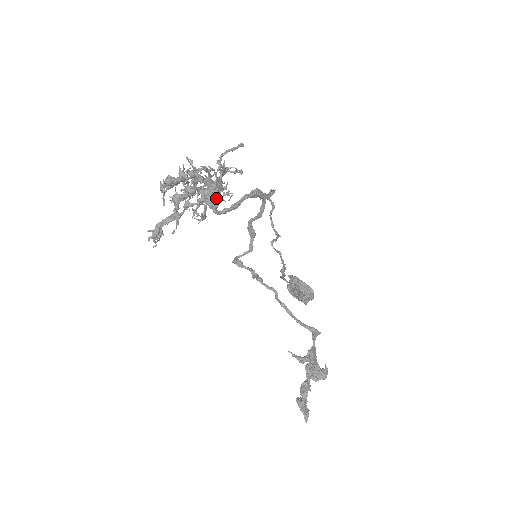
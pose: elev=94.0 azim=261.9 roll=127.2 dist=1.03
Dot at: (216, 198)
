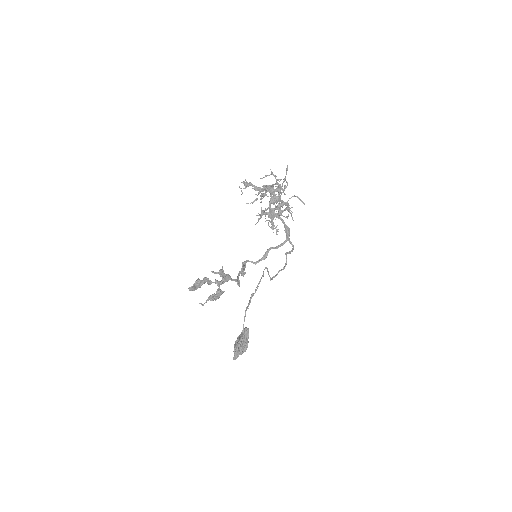
Dot at: (276, 198)
